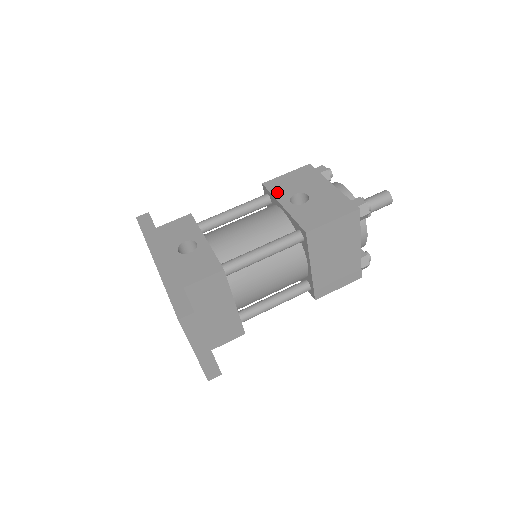
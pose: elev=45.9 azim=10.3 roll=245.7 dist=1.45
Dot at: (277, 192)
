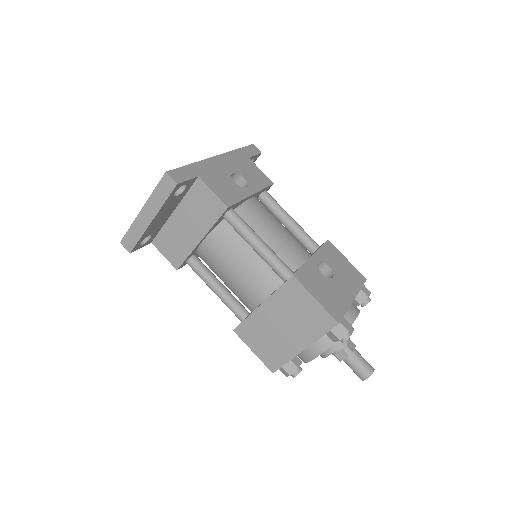
Dot at: (325, 251)
